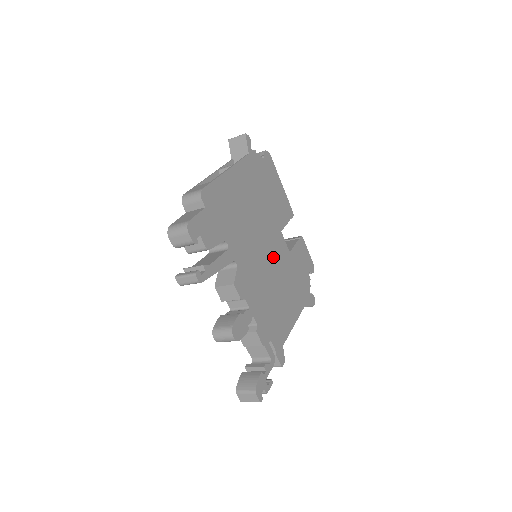
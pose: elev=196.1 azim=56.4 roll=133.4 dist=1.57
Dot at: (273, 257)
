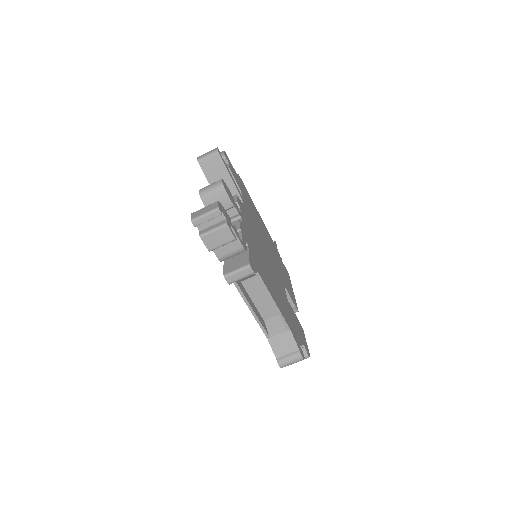
Dot at: (272, 266)
